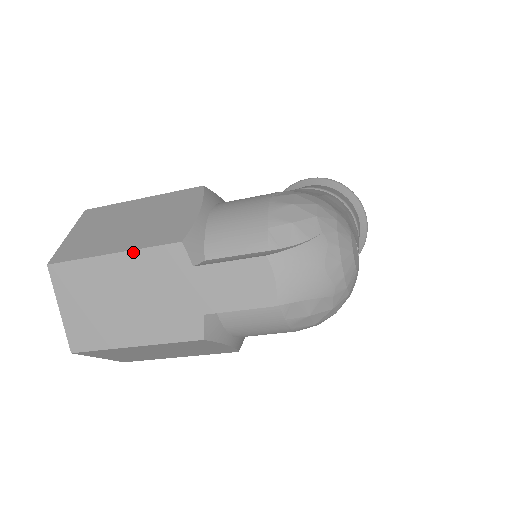
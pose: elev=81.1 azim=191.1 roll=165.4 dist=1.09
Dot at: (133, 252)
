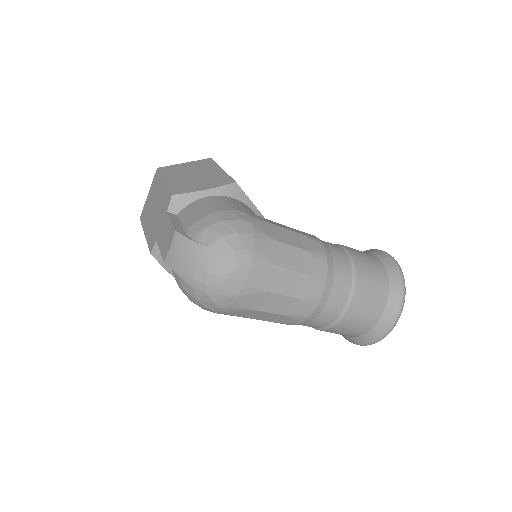
Dot at: (166, 186)
